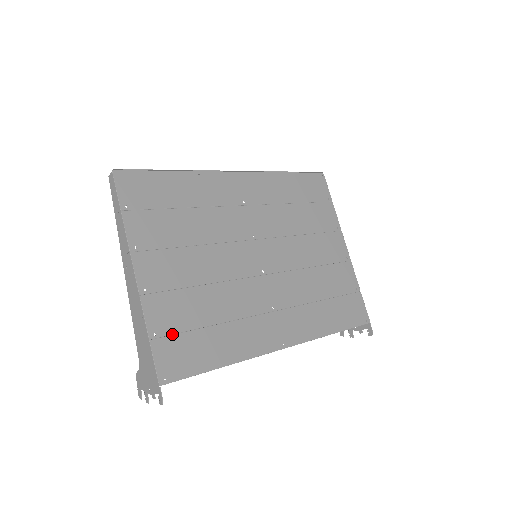
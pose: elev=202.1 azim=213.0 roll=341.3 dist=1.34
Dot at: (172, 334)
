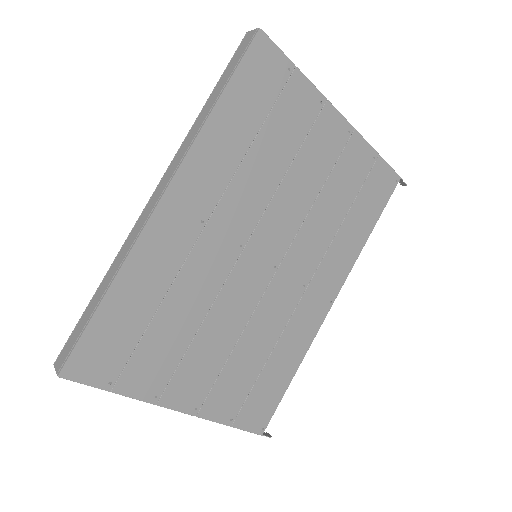
Dot at: (243, 404)
